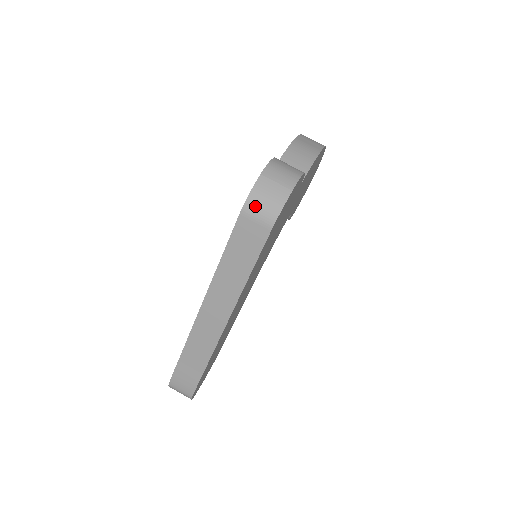
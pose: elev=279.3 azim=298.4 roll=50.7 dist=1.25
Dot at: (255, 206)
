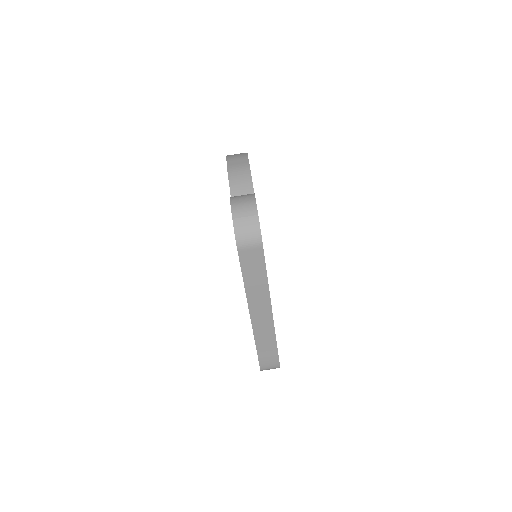
Dot at: (244, 240)
